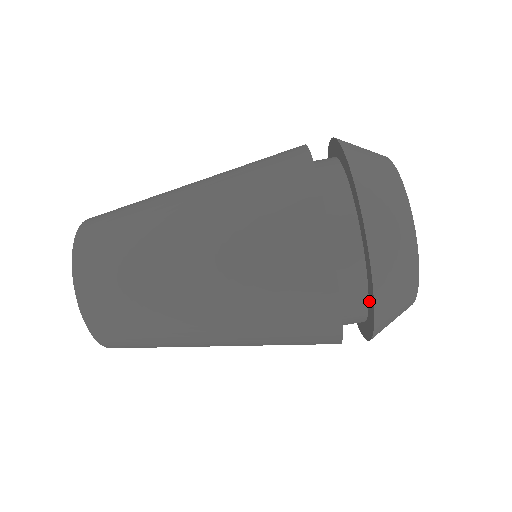
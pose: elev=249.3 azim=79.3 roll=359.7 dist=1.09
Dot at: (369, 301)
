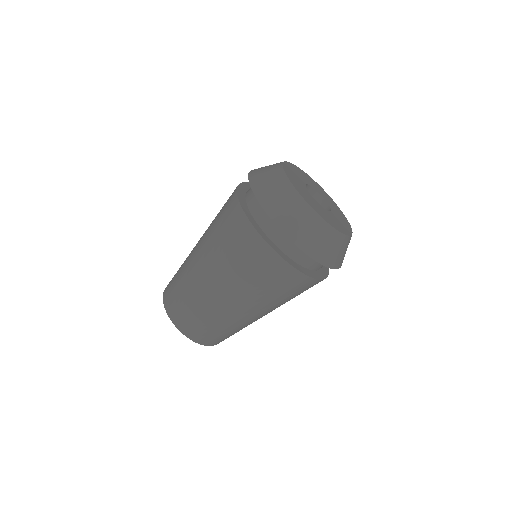
Dot at: occluded
